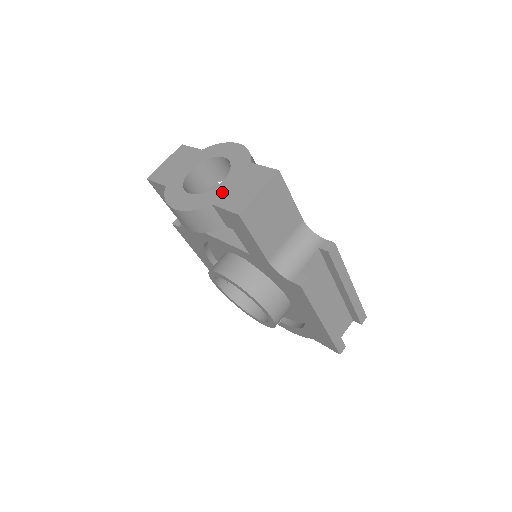
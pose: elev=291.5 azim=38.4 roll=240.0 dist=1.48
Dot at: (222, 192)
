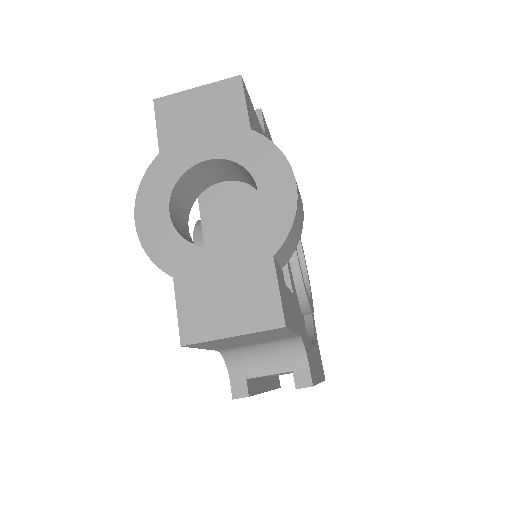
Dot at: (199, 270)
